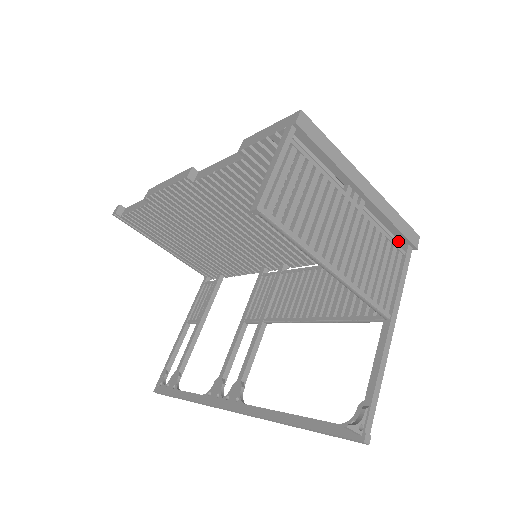
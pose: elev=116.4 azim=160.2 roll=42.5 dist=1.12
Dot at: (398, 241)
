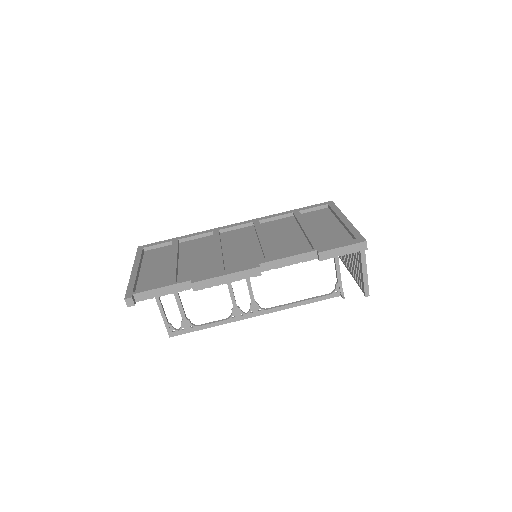
Dot at: occluded
